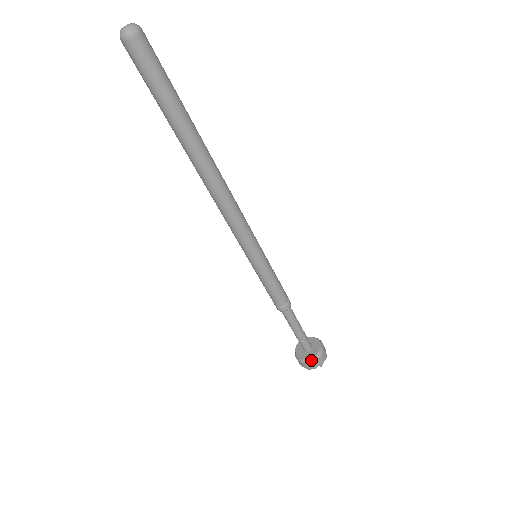
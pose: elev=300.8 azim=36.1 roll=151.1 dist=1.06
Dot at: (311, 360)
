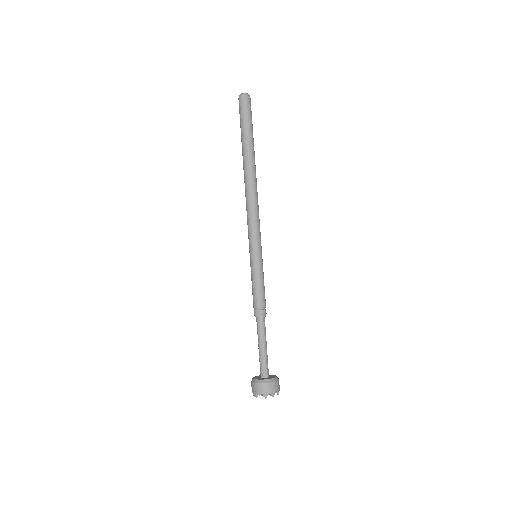
Dot at: (259, 381)
